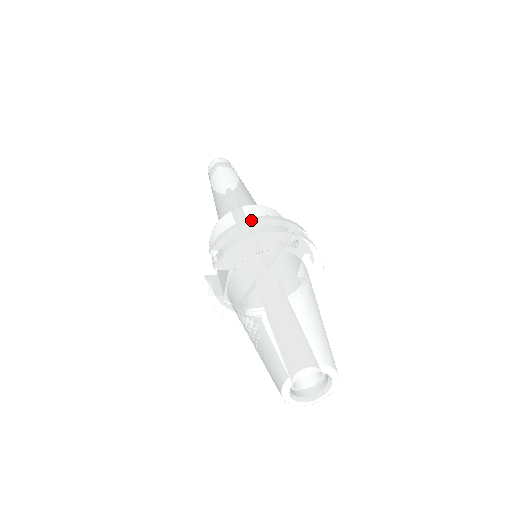
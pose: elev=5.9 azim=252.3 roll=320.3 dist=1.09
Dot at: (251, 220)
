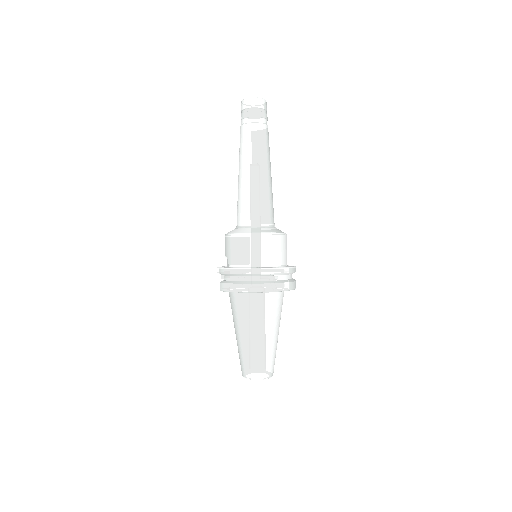
Dot at: (249, 272)
